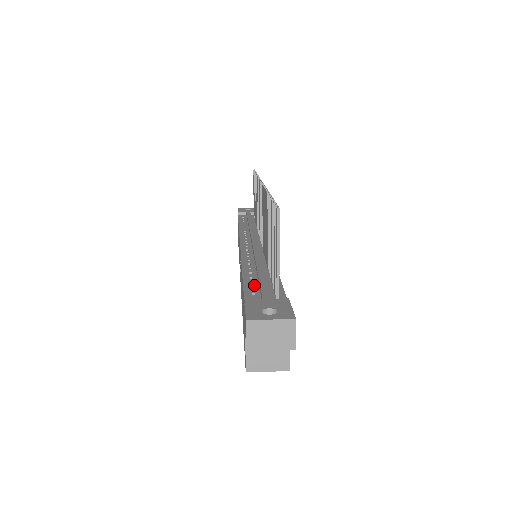
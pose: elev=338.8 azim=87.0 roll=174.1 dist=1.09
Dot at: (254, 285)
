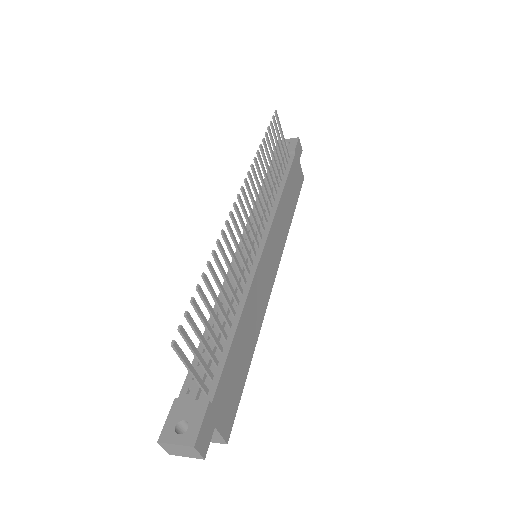
Dot at: (203, 357)
